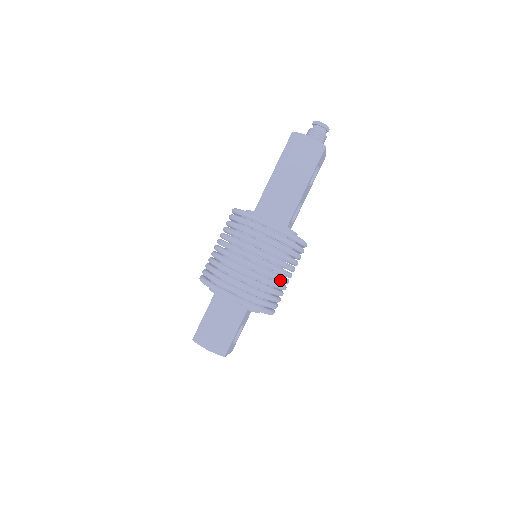
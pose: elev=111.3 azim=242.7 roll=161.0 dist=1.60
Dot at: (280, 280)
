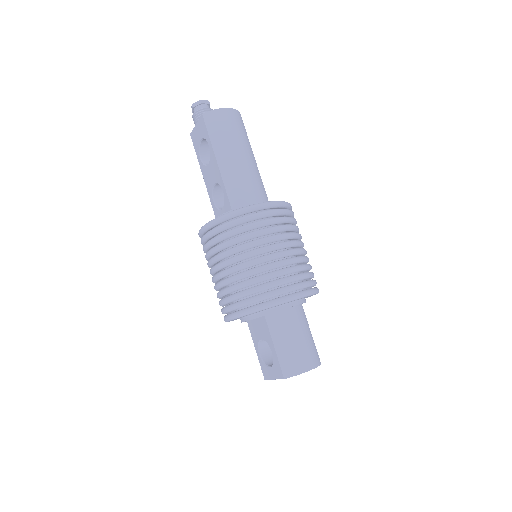
Dot at: (306, 253)
